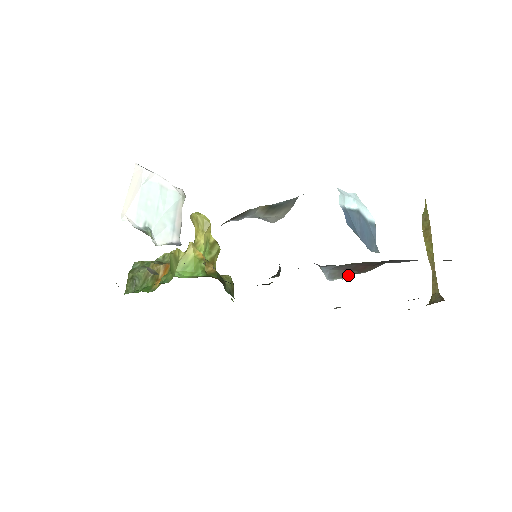
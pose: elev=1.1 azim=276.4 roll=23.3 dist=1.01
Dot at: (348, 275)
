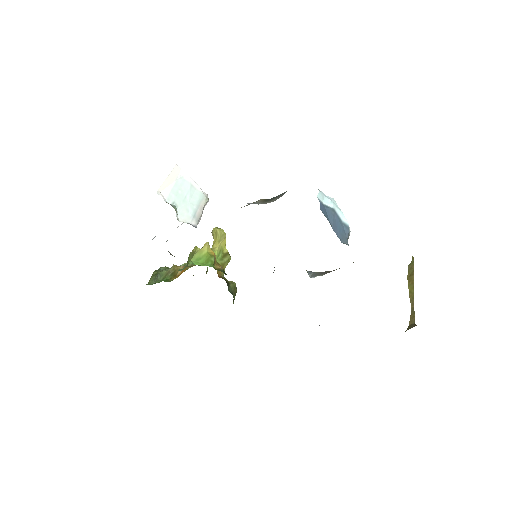
Dot at: (326, 273)
